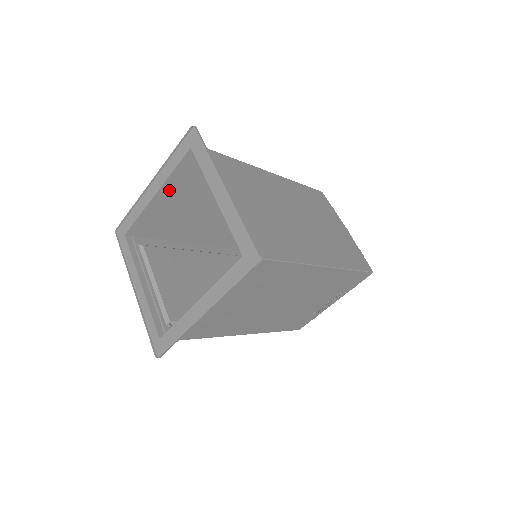
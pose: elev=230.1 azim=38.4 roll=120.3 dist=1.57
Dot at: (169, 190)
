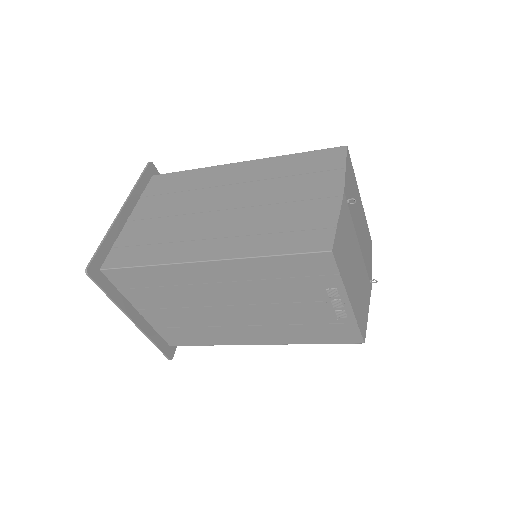
Dot at: occluded
